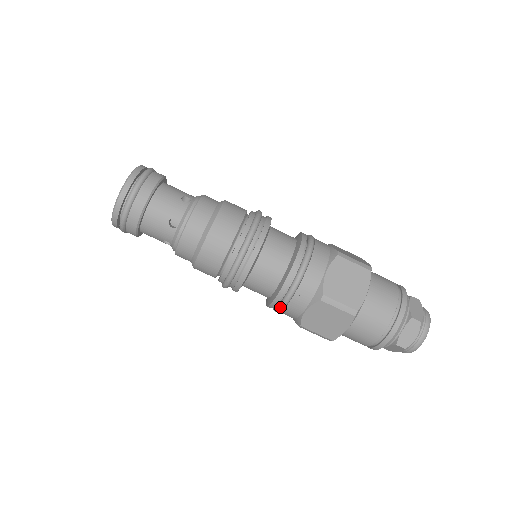
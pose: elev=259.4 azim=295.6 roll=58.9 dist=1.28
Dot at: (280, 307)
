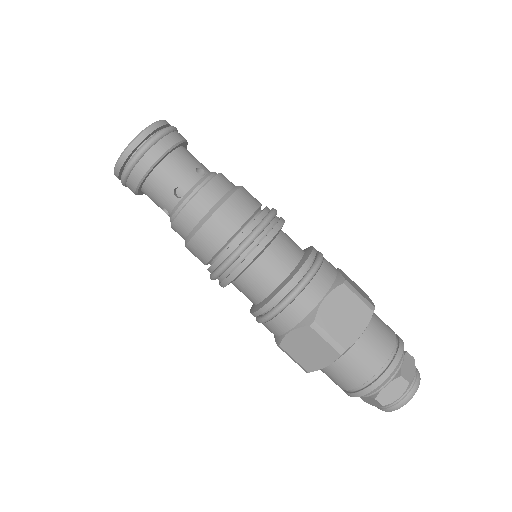
Dot at: (298, 288)
